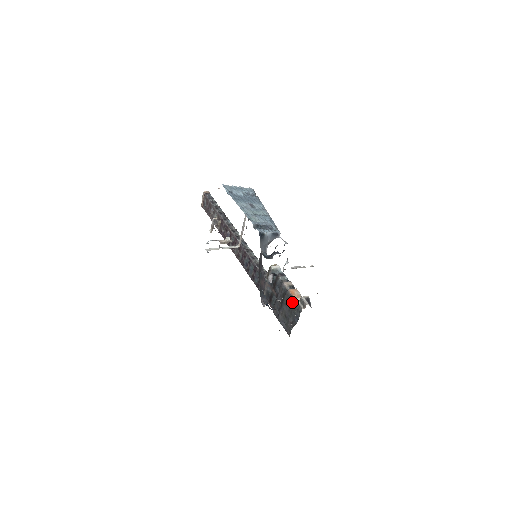
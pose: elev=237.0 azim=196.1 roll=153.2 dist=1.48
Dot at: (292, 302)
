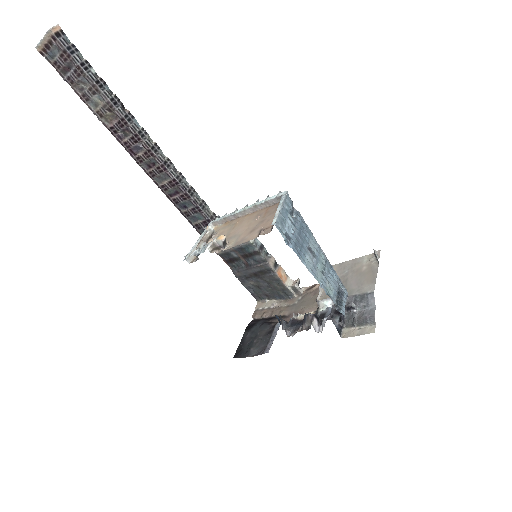
Dot at: (279, 285)
